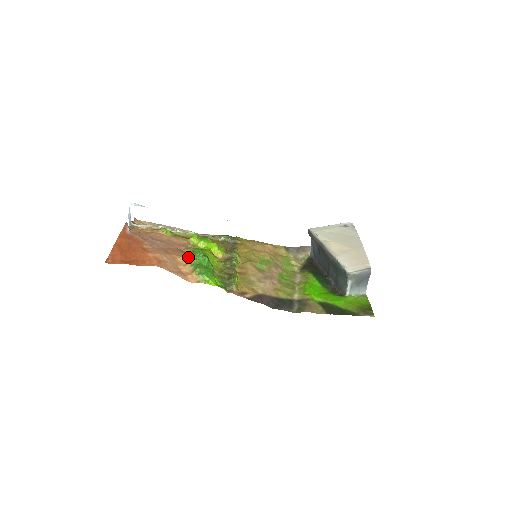
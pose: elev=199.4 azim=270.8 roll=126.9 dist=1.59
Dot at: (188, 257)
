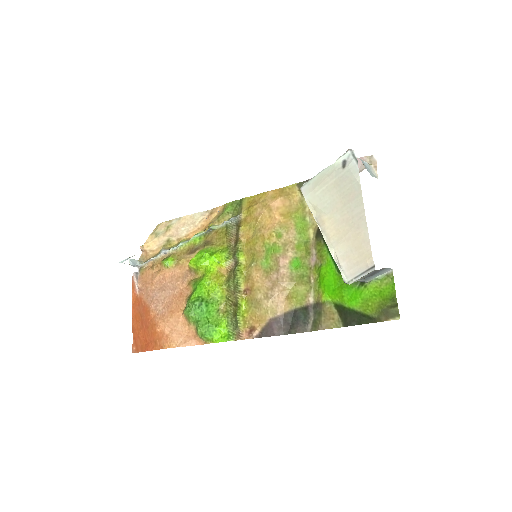
Dot at: (187, 316)
